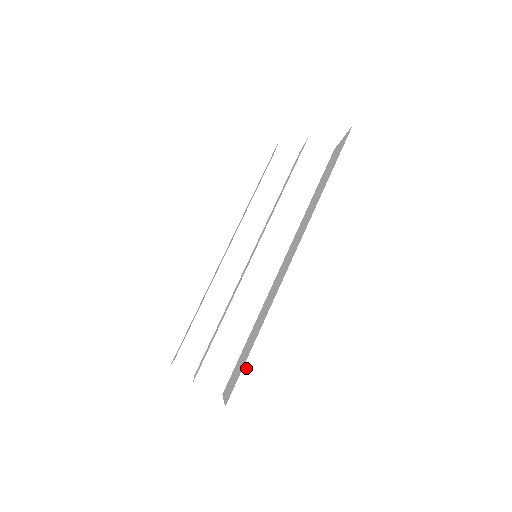
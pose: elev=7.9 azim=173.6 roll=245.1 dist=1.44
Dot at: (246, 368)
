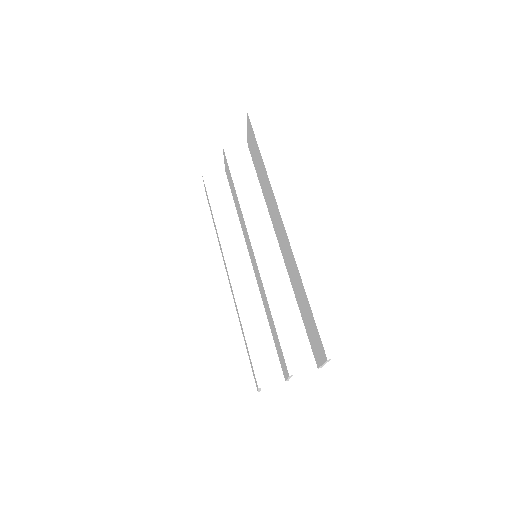
Dot at: (318, 321)
